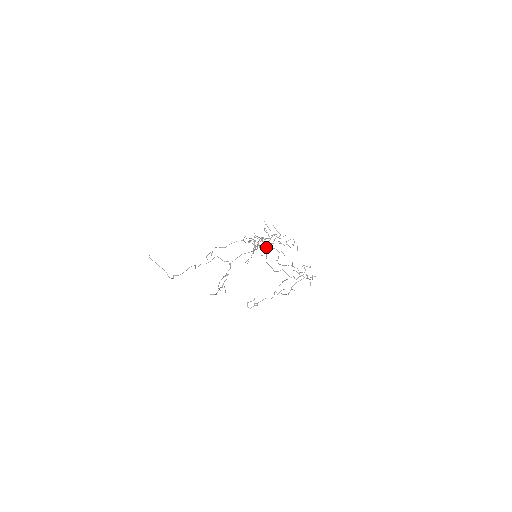
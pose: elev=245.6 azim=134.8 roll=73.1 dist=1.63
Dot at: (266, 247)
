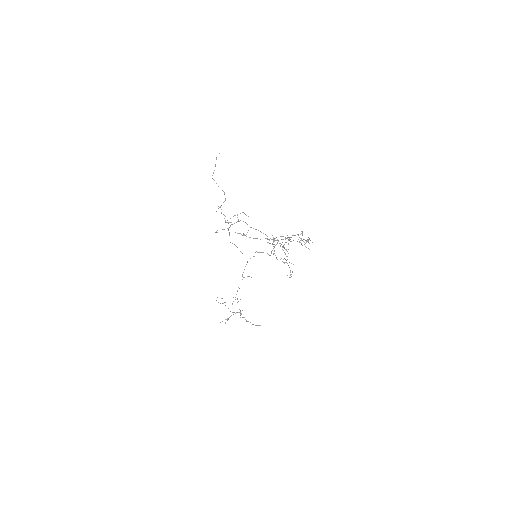
Dot at: occluded
